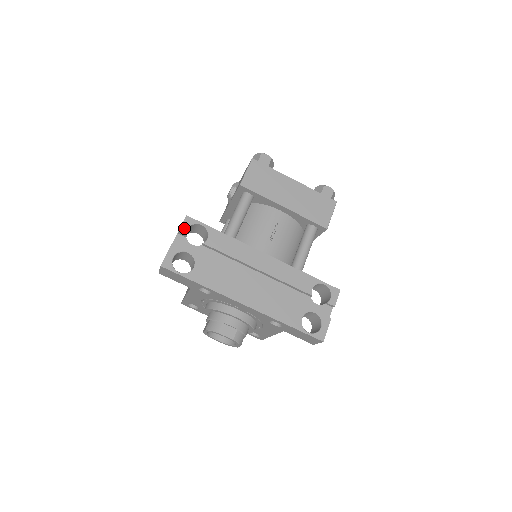
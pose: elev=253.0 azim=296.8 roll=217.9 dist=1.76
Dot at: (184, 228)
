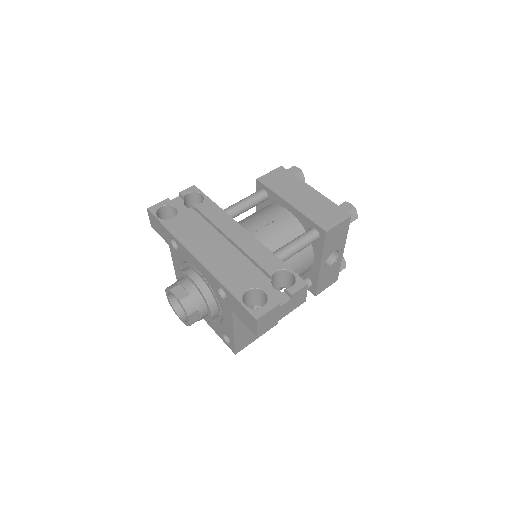
Dot at: (186, 192)
